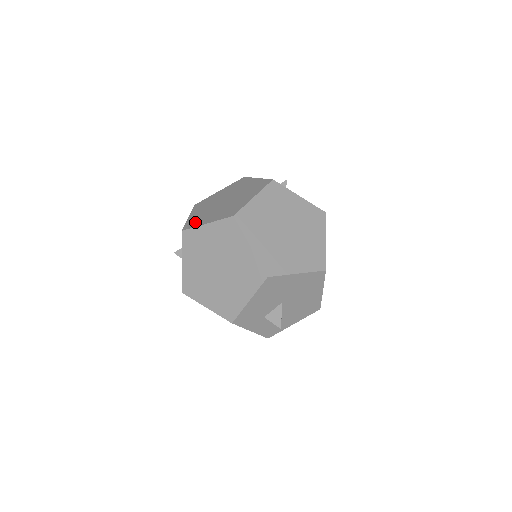
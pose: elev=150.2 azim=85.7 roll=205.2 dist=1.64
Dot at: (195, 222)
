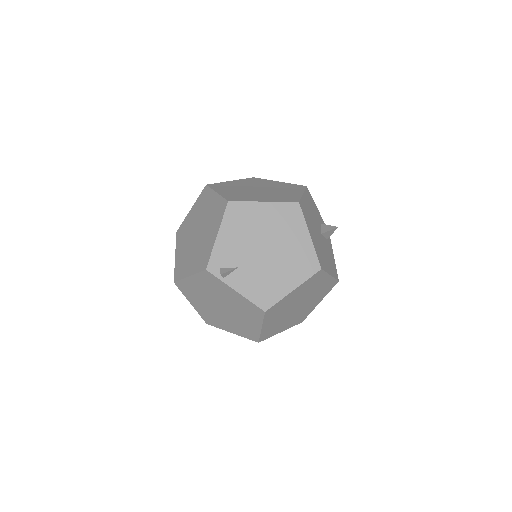
Dot at: (180, 235)
